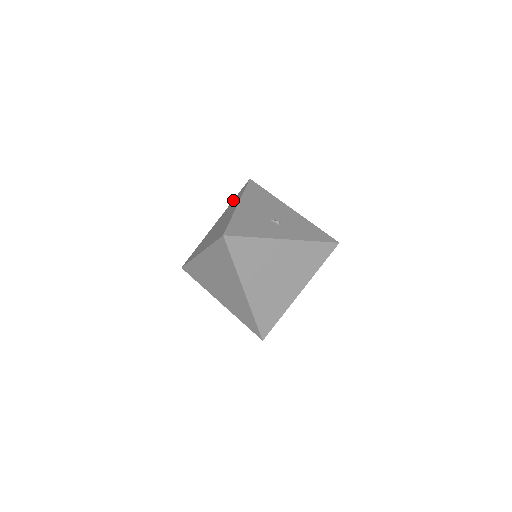
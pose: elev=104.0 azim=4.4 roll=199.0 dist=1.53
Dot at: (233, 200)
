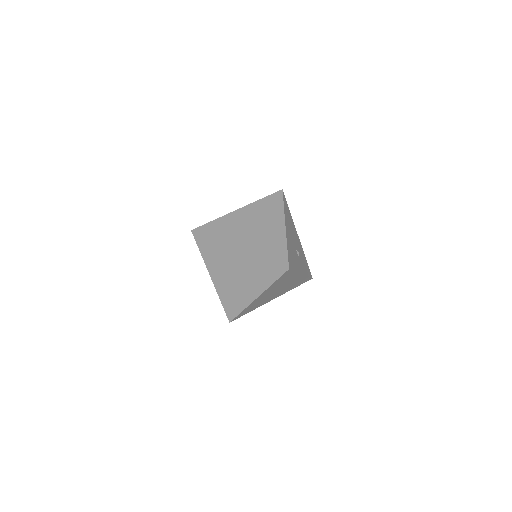
Dot at: (263, 200)
